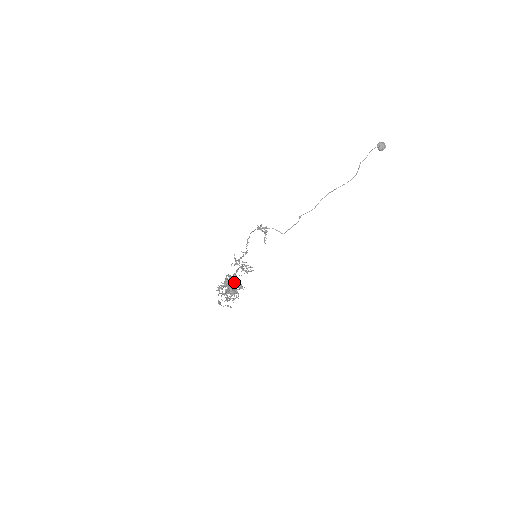
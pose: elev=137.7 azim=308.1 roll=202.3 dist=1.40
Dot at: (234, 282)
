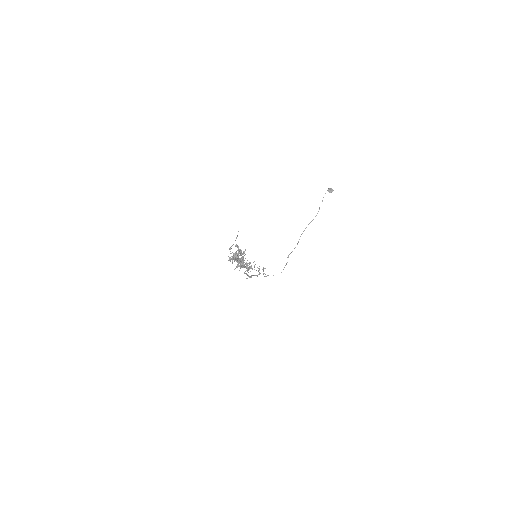
Dot at: (241, 263)
